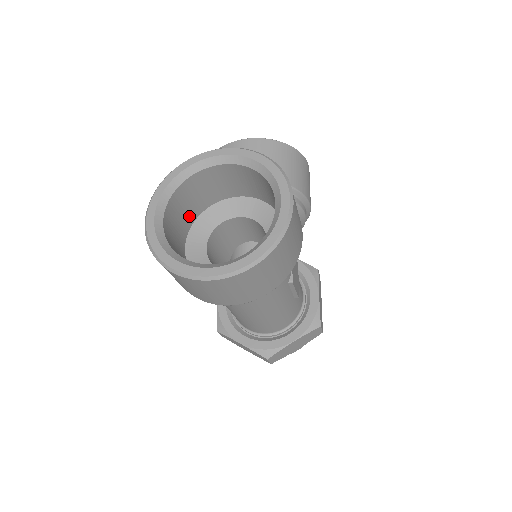
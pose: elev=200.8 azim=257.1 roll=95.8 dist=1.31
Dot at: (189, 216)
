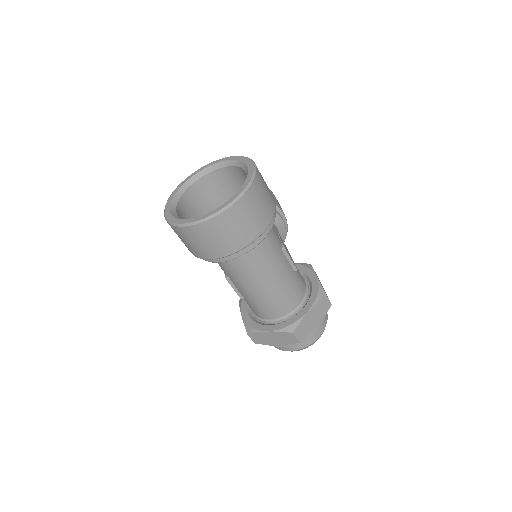
Dot at: occluded
